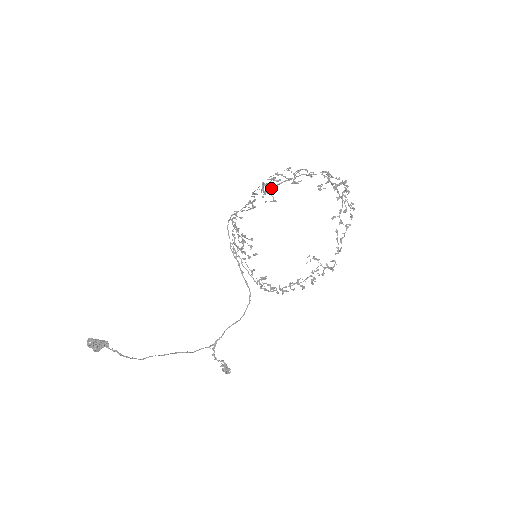
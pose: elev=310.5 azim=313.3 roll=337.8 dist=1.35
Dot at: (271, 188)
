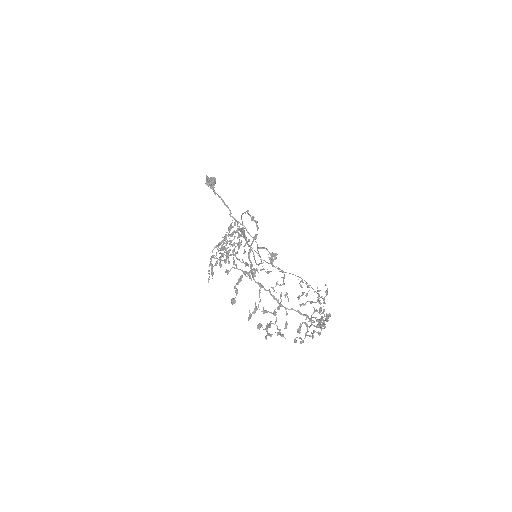
Dot at: (251, 243)
